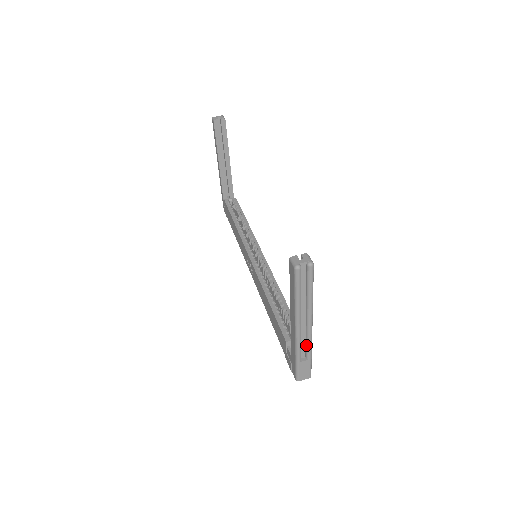
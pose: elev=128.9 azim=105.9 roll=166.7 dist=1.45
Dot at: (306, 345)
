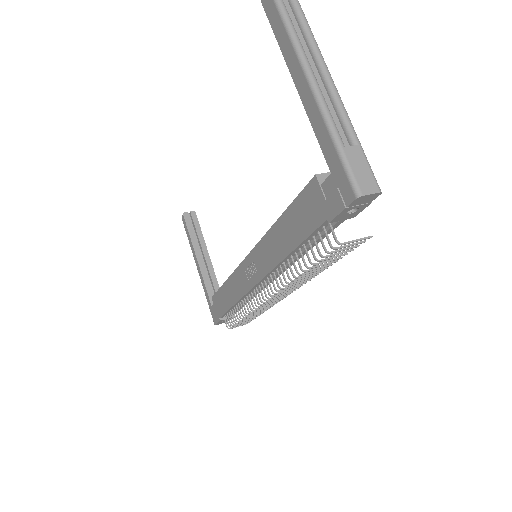
Dot at: (339, 118)
